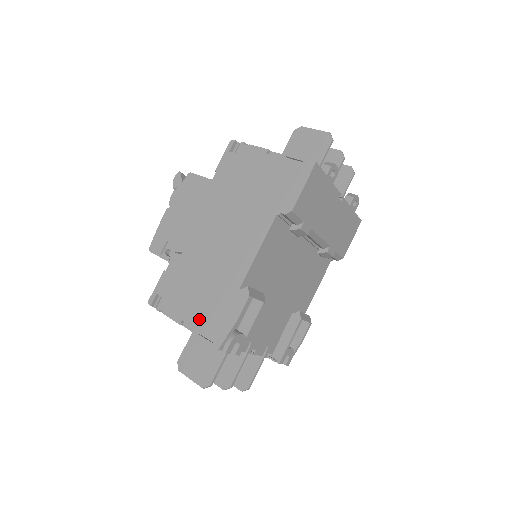
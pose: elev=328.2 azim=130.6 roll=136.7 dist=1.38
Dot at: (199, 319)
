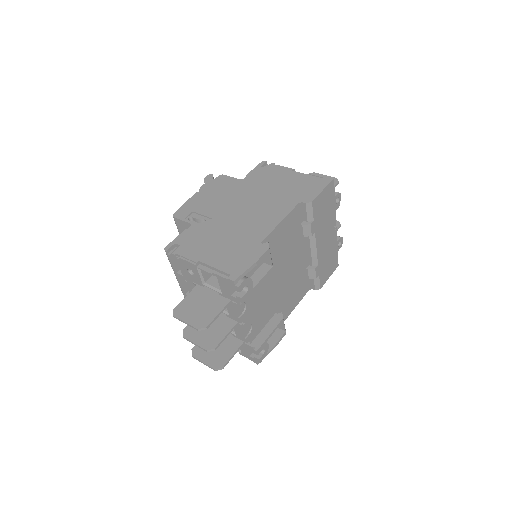
Dot at: (217, 261)
